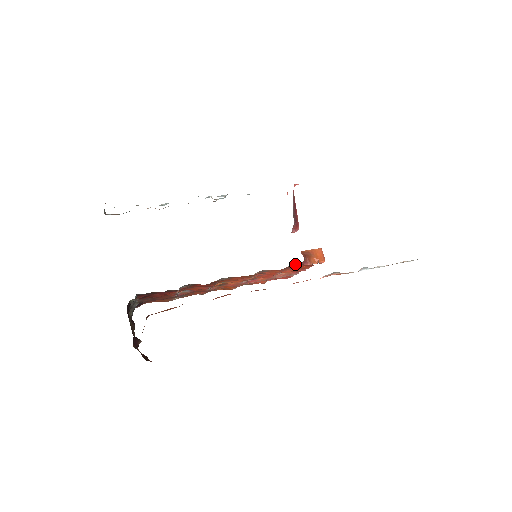
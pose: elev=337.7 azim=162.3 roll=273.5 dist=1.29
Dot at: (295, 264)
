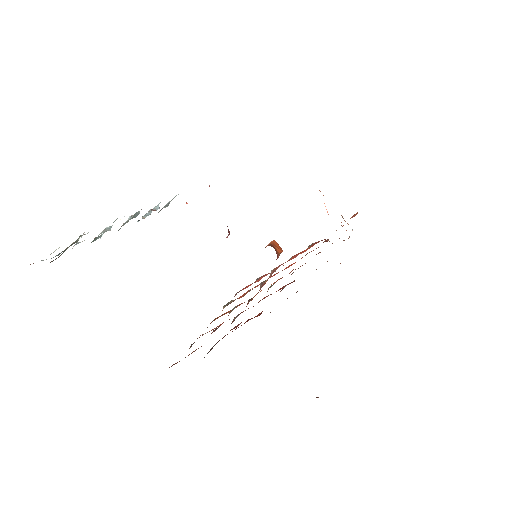
Dot at: (313, 243)
